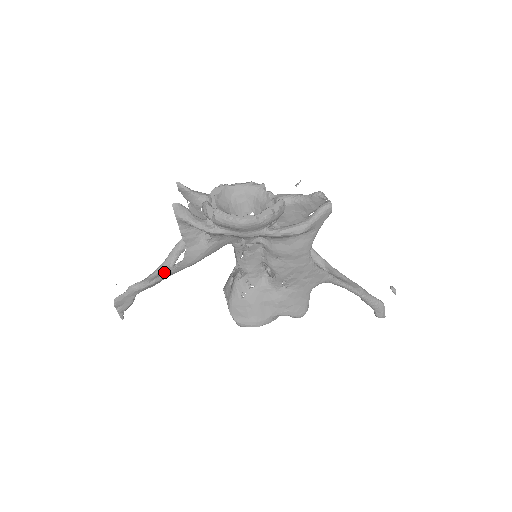
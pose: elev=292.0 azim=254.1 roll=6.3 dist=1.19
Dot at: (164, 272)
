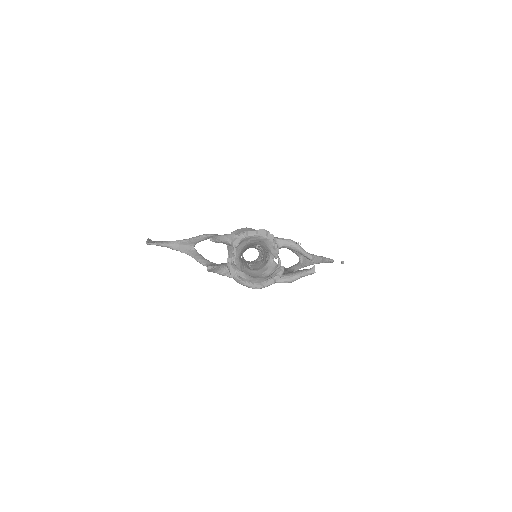
Dot at: (188, 249)
